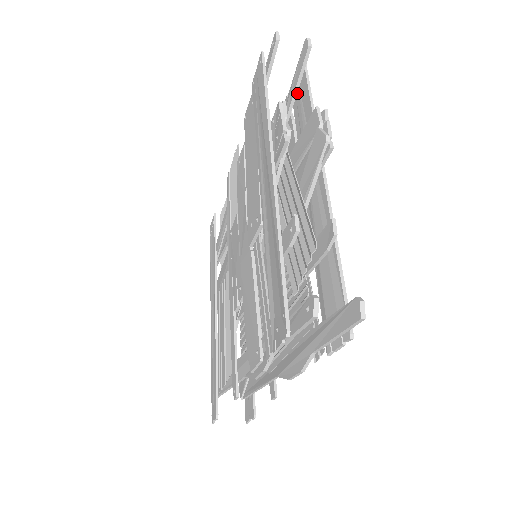
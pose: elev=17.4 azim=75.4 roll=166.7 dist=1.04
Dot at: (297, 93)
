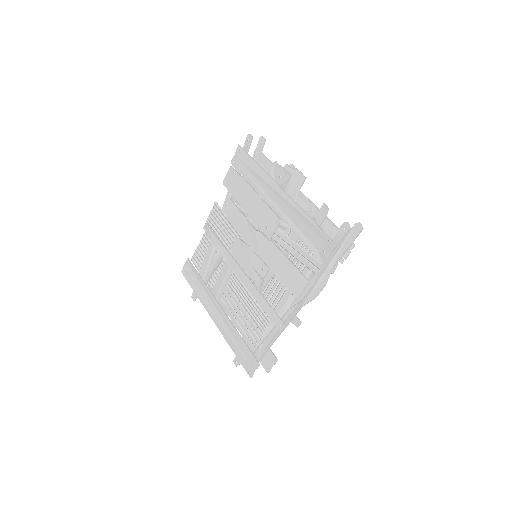
Dot at: occluded
